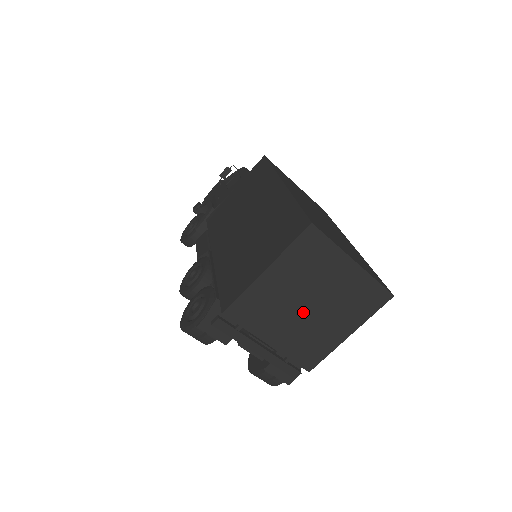
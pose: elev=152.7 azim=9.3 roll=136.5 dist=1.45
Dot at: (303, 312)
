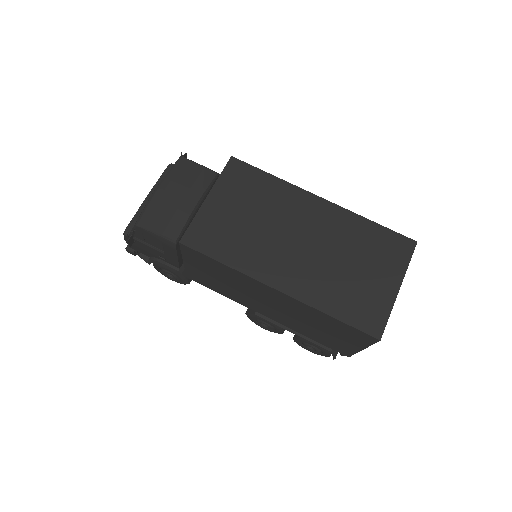
Dot at: occluded
